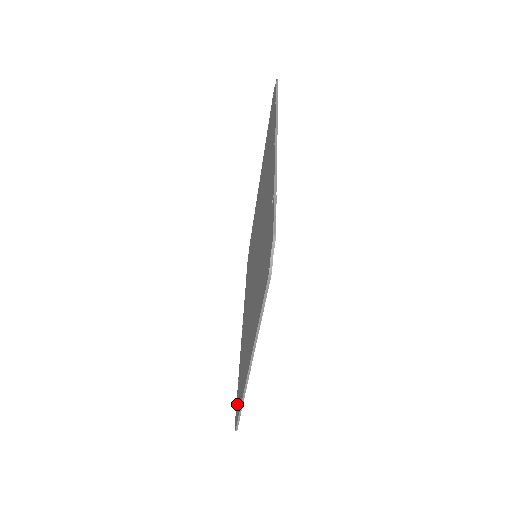
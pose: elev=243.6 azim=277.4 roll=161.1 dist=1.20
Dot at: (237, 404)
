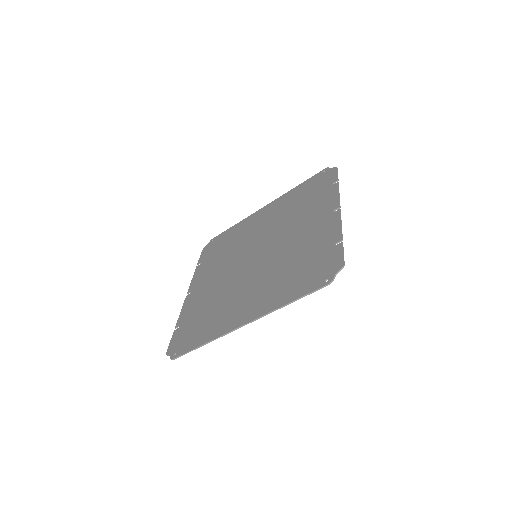
Dot at: (179, 342)
